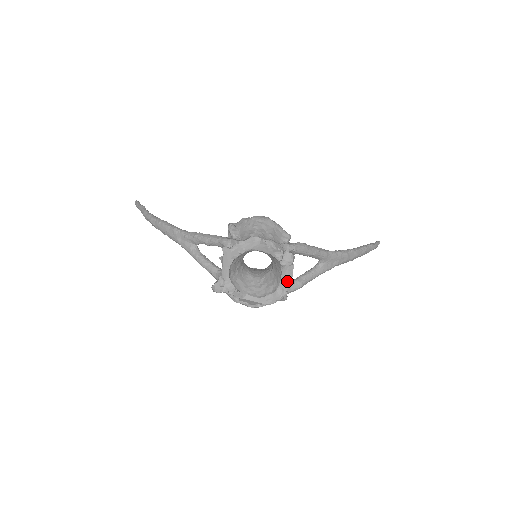
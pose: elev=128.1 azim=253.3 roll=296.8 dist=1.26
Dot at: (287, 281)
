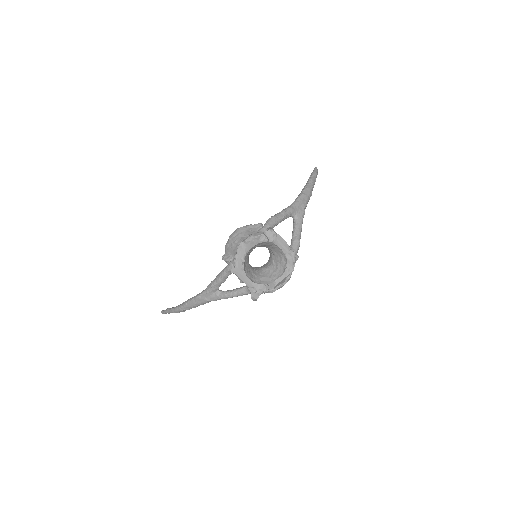
Dot at: (286, 247)
